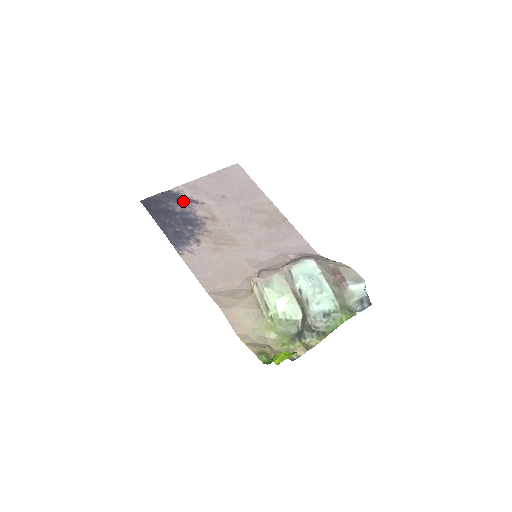
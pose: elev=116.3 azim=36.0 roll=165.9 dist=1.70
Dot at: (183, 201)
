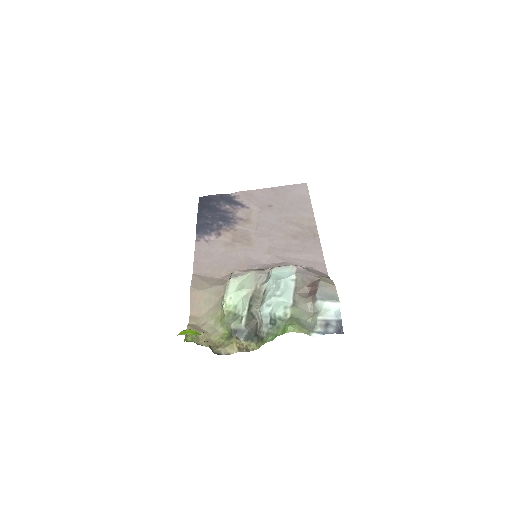
Dot at: (232, 203)
